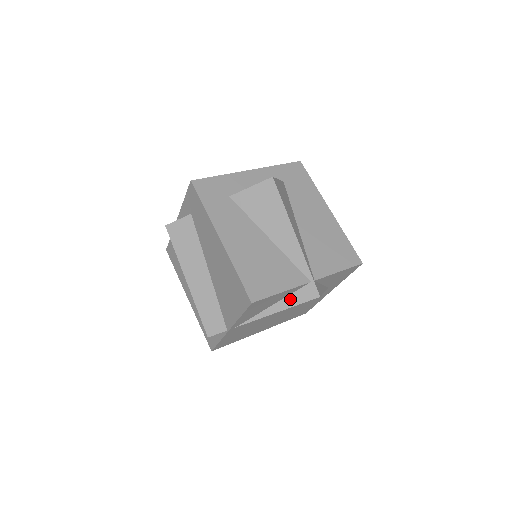
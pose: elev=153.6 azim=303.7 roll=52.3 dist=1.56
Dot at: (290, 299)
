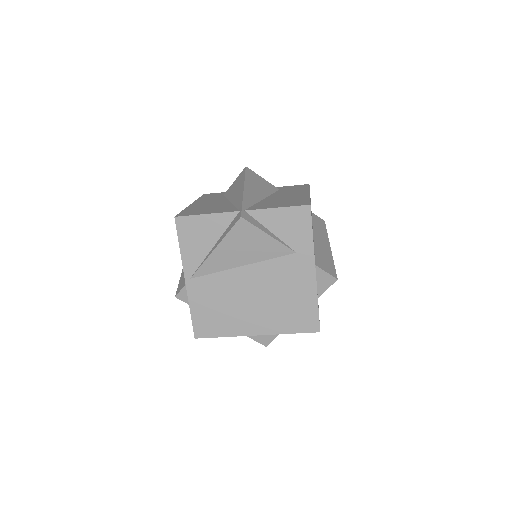
Dot at: (225, 233)
